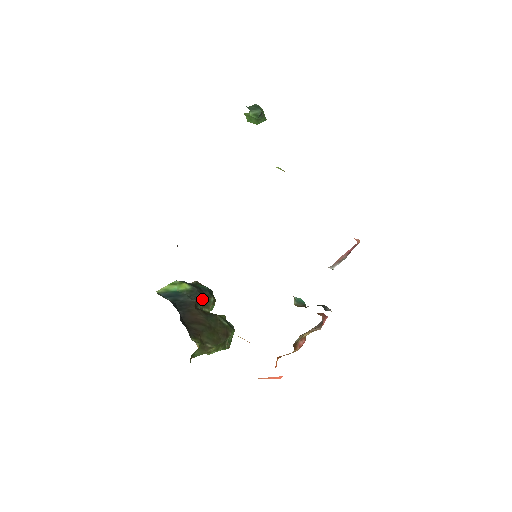
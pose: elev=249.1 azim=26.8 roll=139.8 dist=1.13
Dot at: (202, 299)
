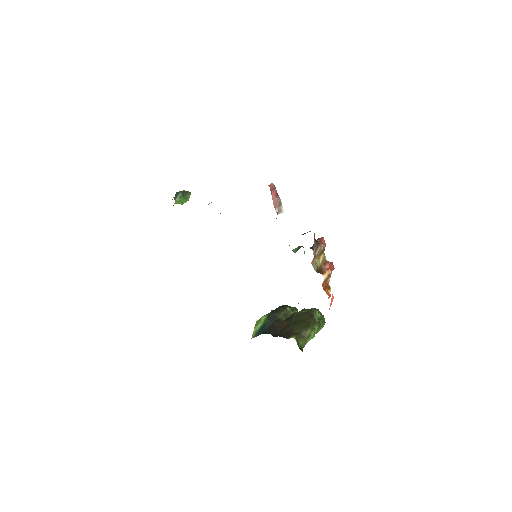
Dot at: (280, 314)
